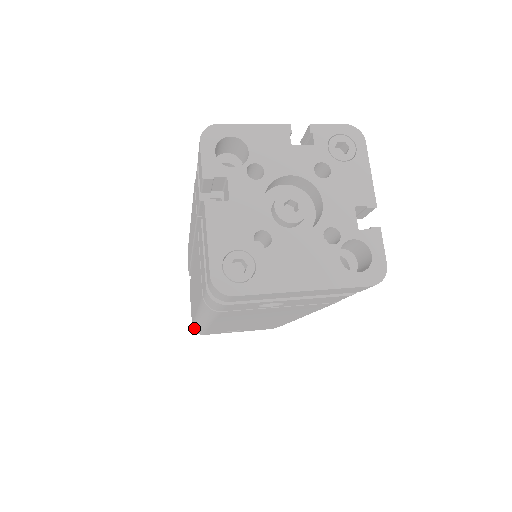
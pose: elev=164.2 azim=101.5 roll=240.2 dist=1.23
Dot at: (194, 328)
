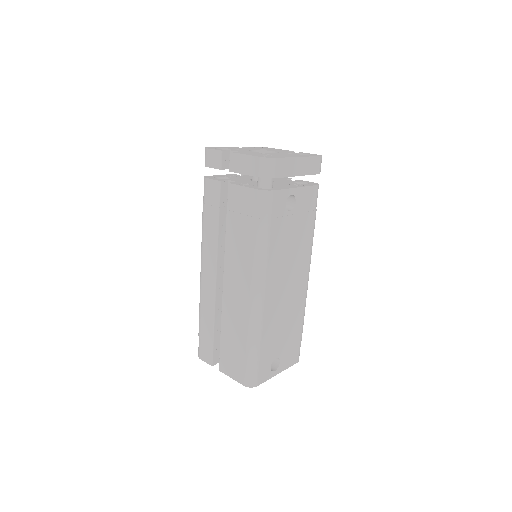
Dot at: (248, 373)
